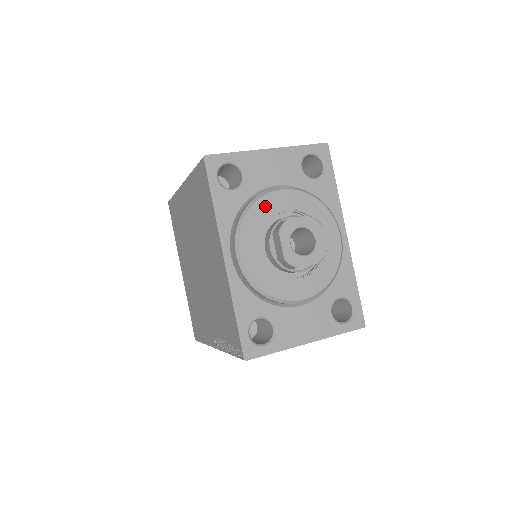
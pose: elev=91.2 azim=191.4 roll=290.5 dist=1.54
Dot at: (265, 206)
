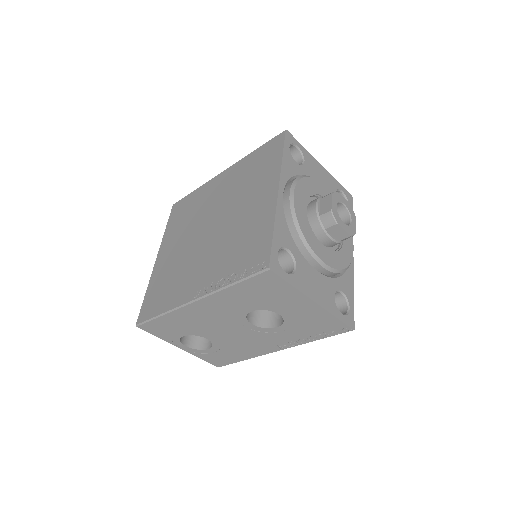
Dot at: (316, 185)
